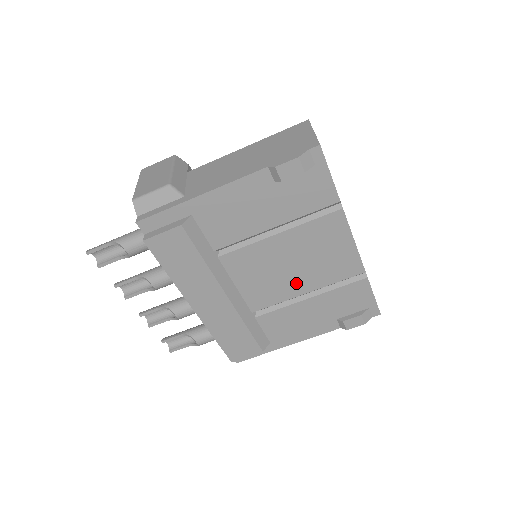
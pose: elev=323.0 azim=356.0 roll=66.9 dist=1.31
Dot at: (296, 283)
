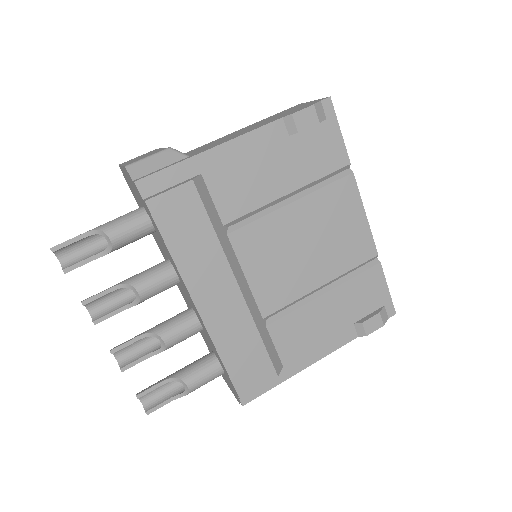
Dot at: (311, 272)
